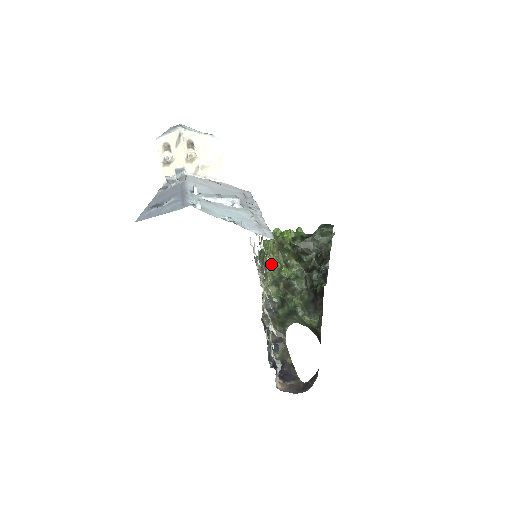
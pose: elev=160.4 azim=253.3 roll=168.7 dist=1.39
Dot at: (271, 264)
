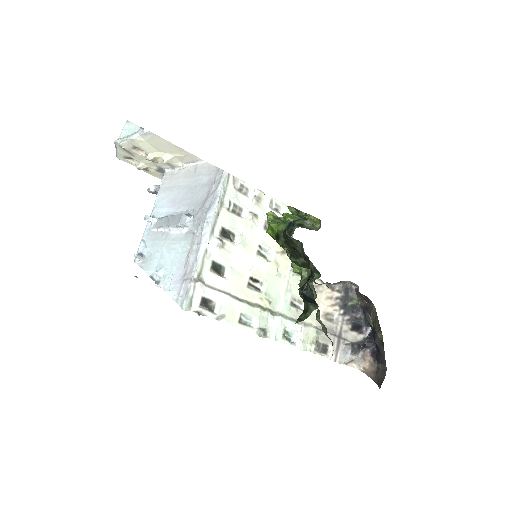
Dot at: occluded
